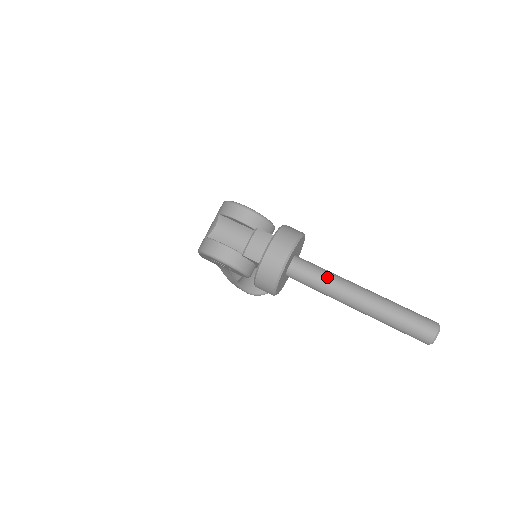
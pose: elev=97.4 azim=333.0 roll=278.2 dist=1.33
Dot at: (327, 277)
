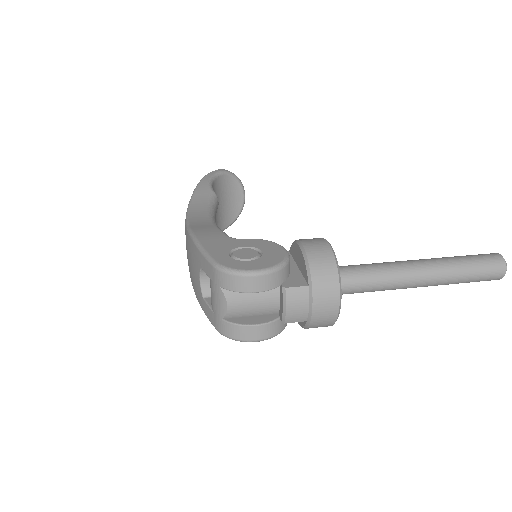
Dot at: (378, 280)
